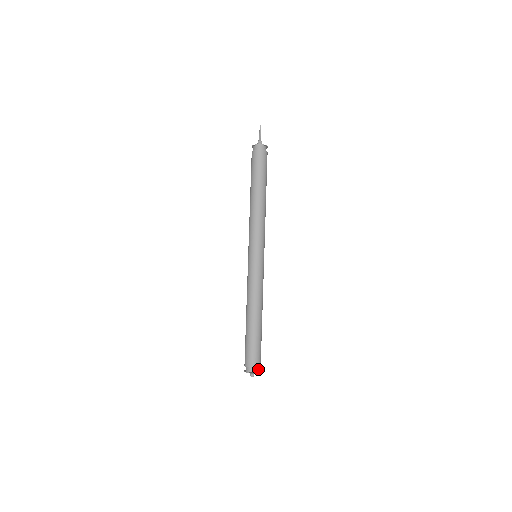
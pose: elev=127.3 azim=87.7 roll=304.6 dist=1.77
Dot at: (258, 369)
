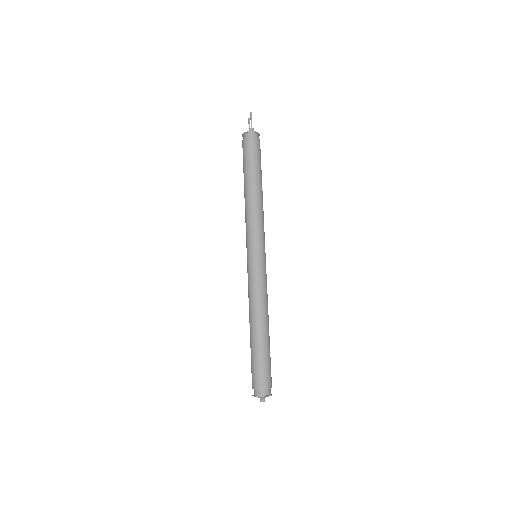
Dot at: (270, 391)
